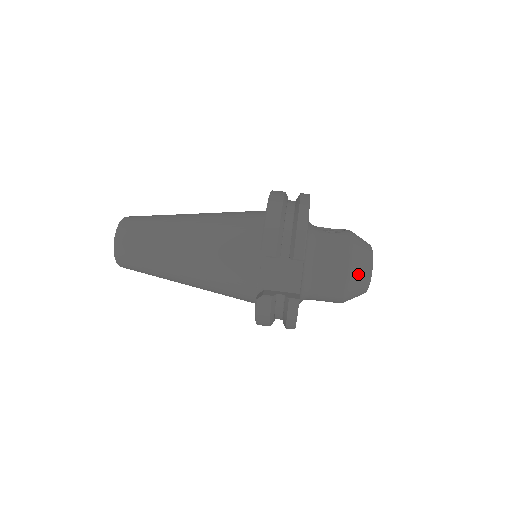
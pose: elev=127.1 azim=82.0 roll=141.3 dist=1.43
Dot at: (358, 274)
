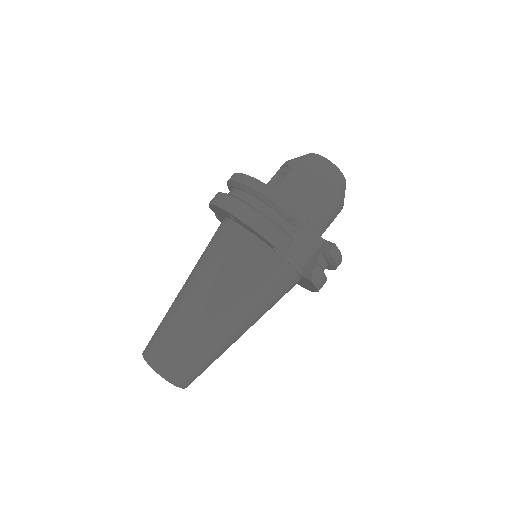
Dot at: (336, 181)
